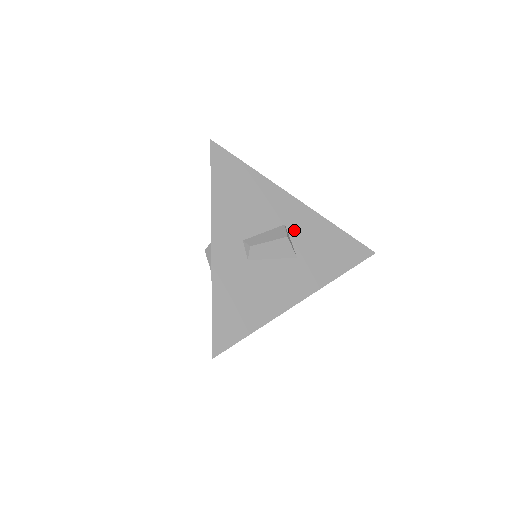
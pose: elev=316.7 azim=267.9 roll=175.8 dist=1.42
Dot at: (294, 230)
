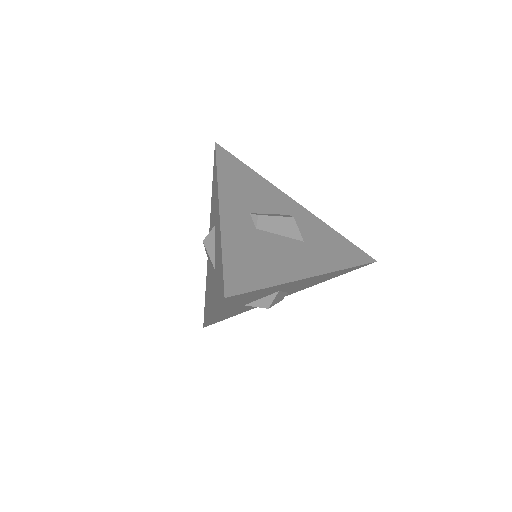
Dot at: (297, 221)
